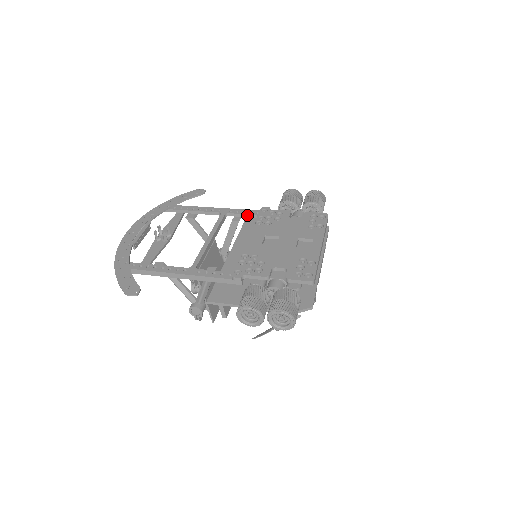
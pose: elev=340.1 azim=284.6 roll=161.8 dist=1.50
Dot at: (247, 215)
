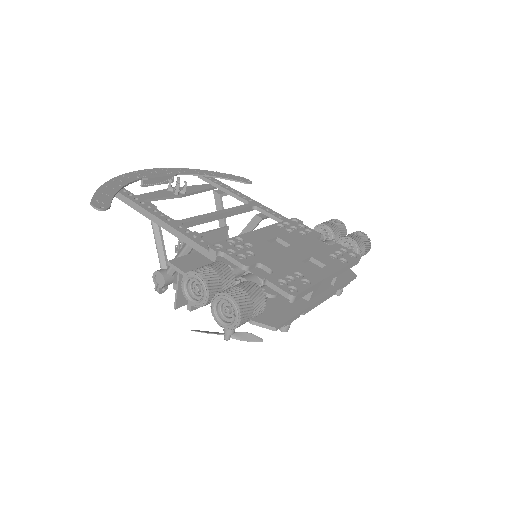
Dot at: (275, 217)
